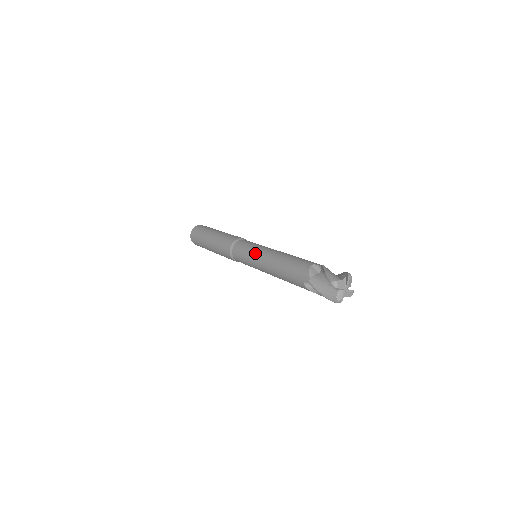
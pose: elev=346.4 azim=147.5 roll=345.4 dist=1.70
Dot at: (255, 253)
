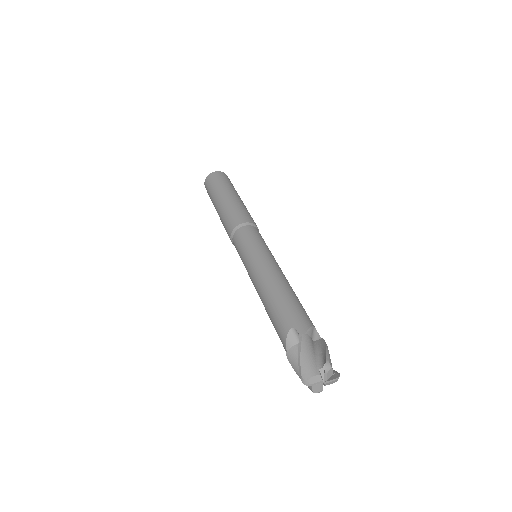
Dot at: (247, 265)
